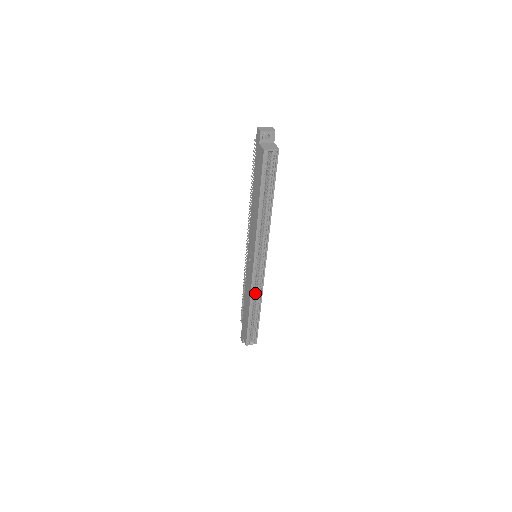
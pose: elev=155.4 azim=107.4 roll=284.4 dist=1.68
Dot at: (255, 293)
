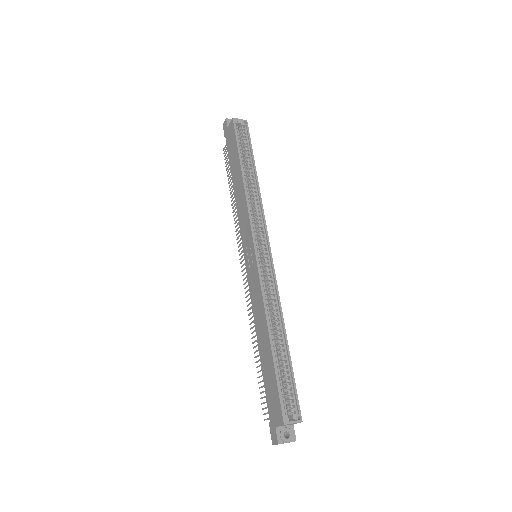
Dot at: (270, 314)
